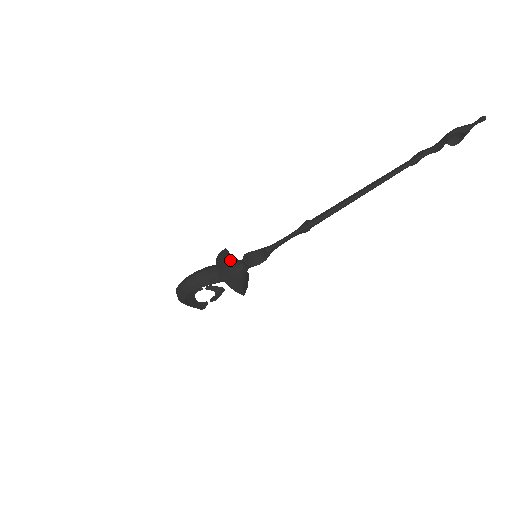
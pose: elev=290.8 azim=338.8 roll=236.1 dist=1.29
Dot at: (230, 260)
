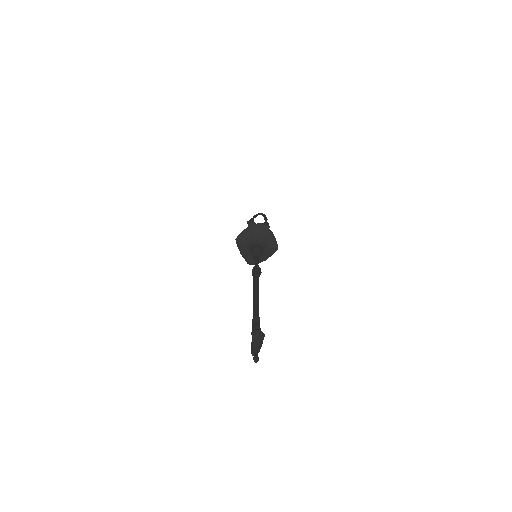
Dot at: (248, 251)
